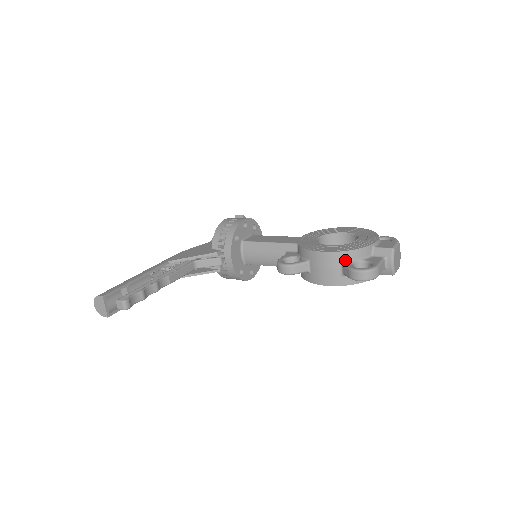
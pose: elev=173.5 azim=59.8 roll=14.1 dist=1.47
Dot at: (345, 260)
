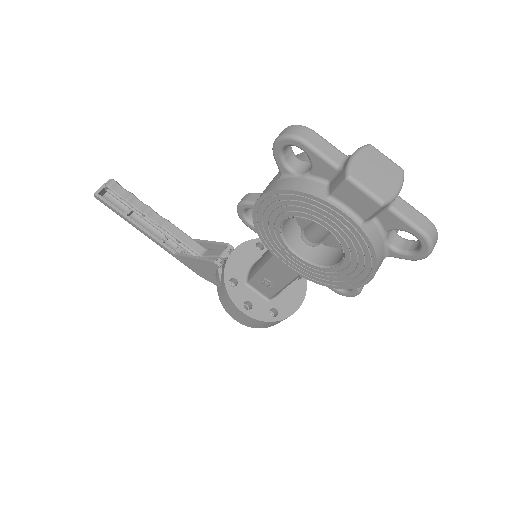
Dot at: occluded
